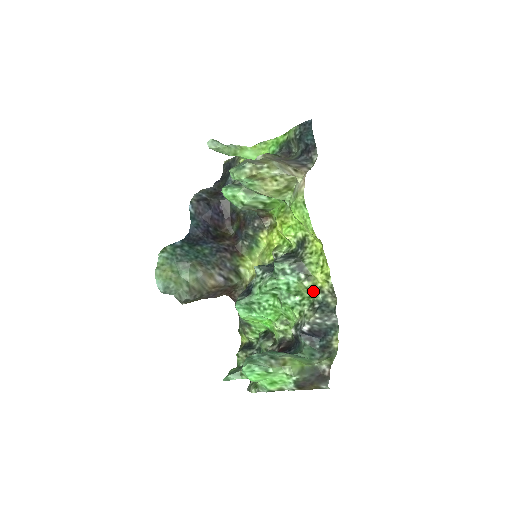
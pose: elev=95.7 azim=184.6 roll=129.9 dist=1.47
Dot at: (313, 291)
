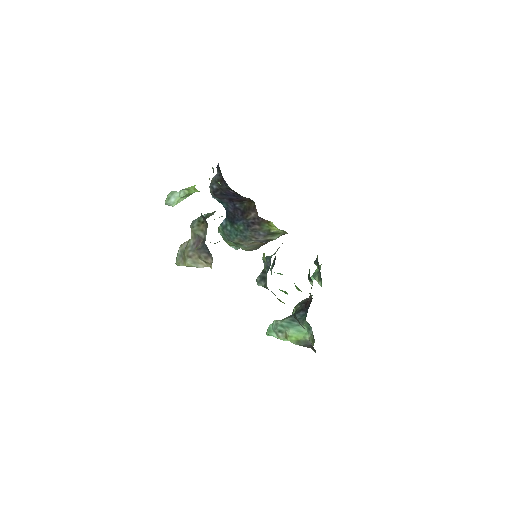
Dot at: occluded
